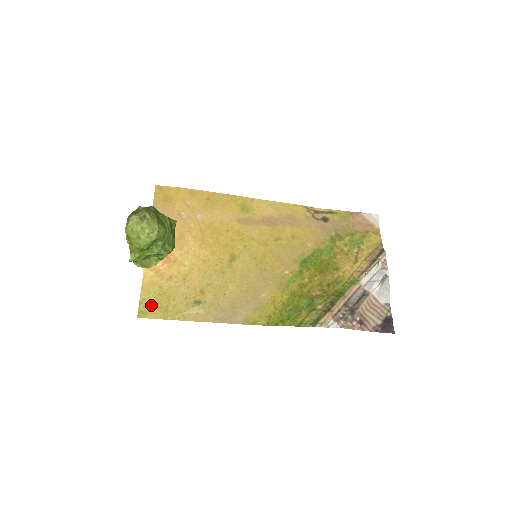
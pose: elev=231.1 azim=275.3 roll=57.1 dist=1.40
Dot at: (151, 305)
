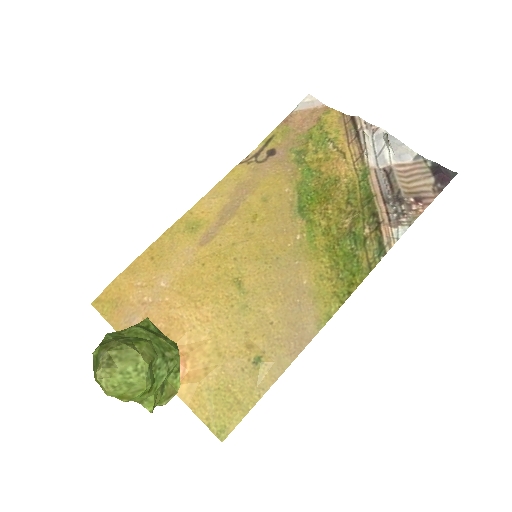
Dot at: (220, 415)
